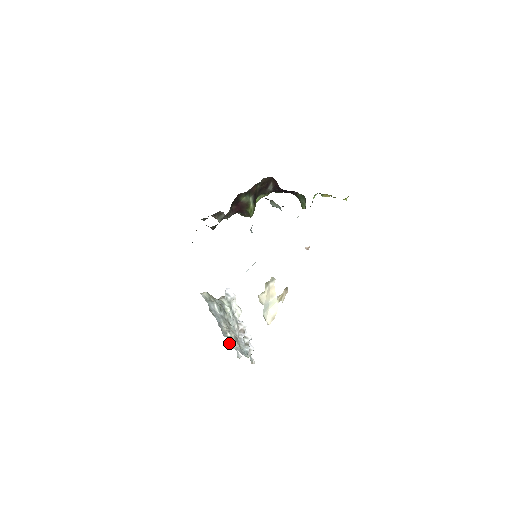
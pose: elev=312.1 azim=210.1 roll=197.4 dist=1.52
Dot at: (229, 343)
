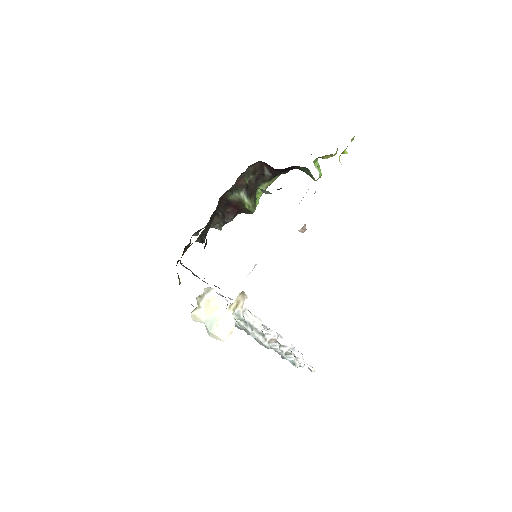
Dot at: occluded
